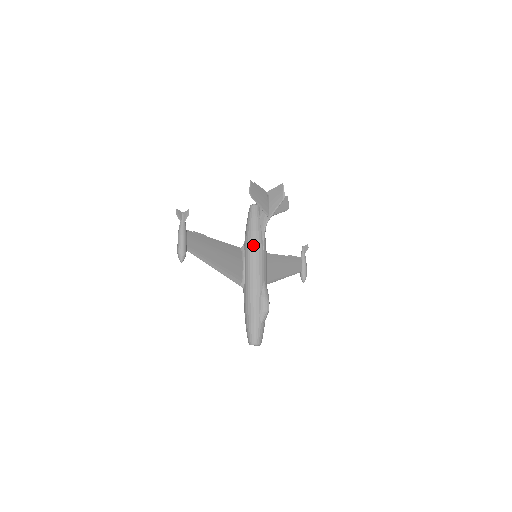
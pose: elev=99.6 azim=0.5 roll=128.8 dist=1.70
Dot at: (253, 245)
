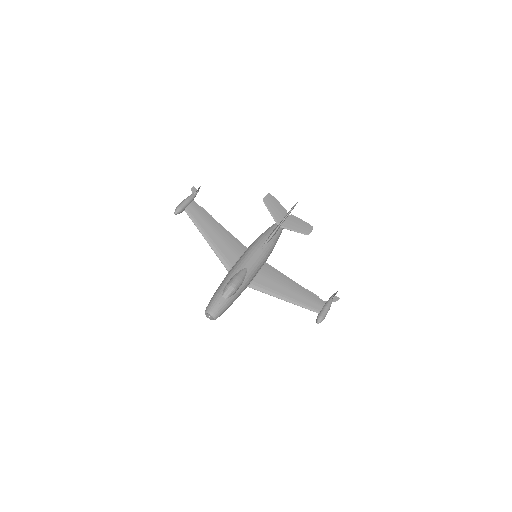
Dot at: (254, 243)
